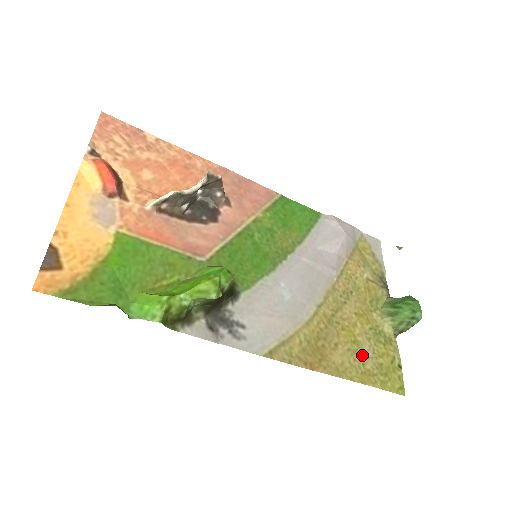
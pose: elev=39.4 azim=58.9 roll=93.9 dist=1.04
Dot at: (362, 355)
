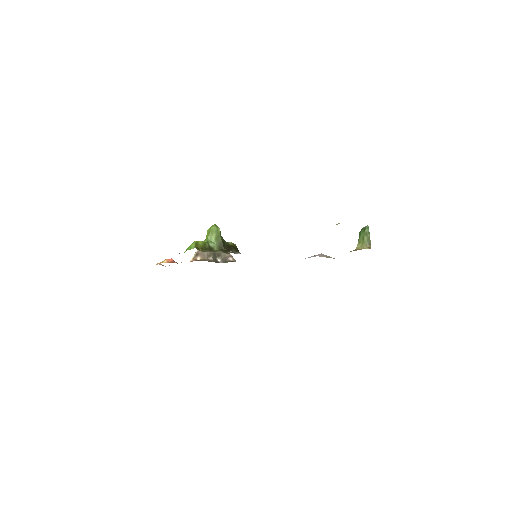
Dot at: occluded
